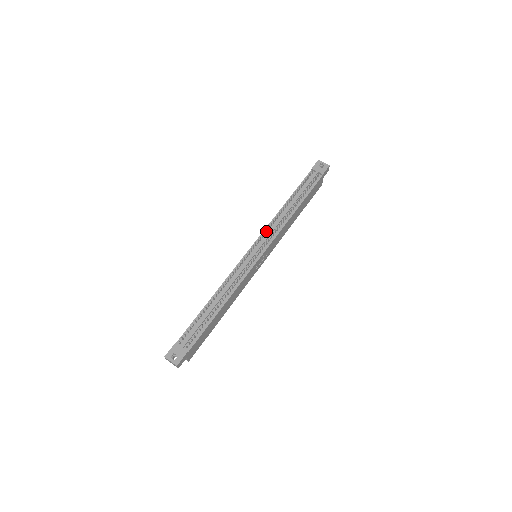
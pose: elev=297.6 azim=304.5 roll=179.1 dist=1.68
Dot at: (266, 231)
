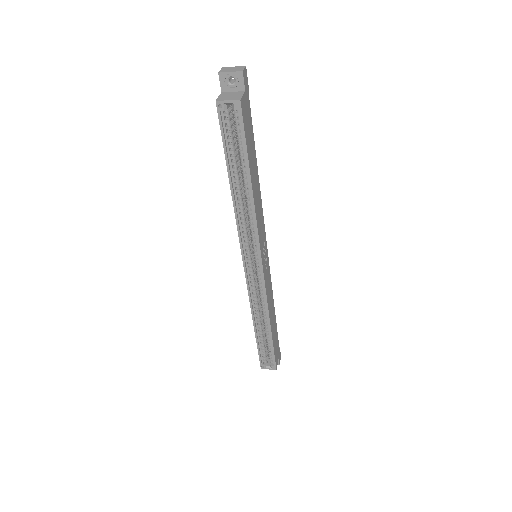
Dot at: occluded
